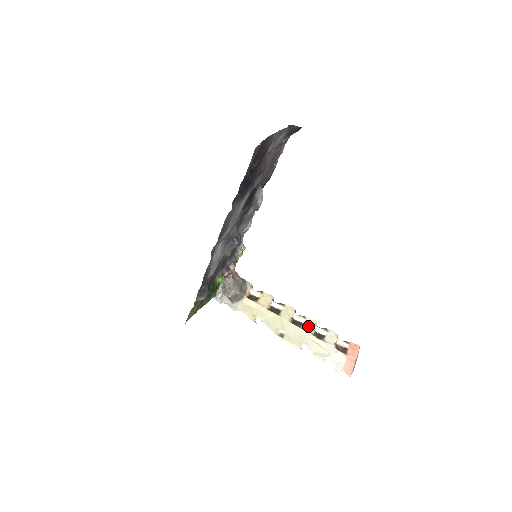
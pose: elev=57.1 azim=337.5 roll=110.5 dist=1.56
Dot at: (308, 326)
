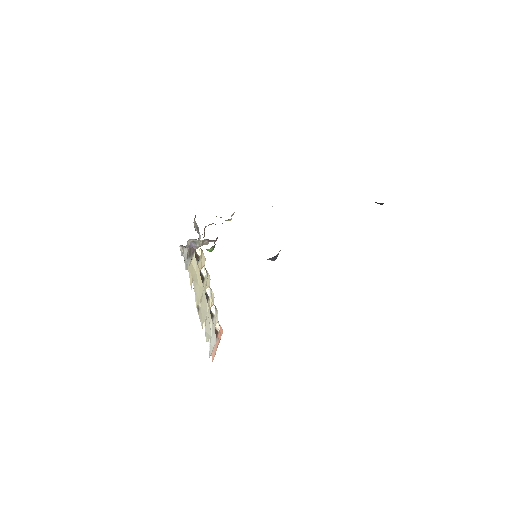
Dot at: (211, 302)
